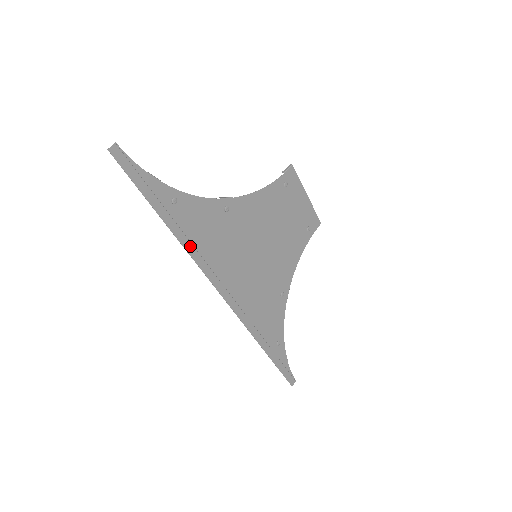
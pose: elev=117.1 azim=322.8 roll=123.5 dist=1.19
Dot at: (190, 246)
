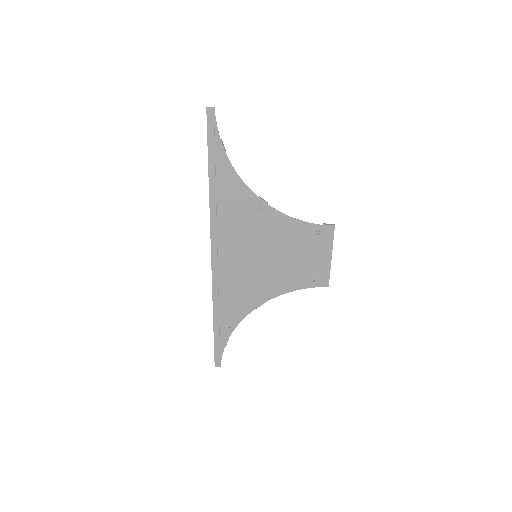
Dot at: (214, 205)
